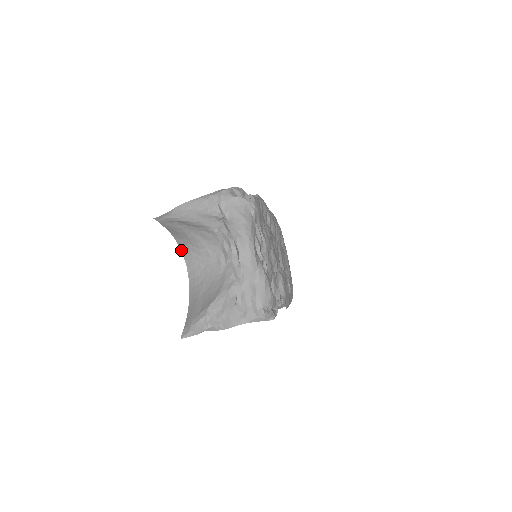
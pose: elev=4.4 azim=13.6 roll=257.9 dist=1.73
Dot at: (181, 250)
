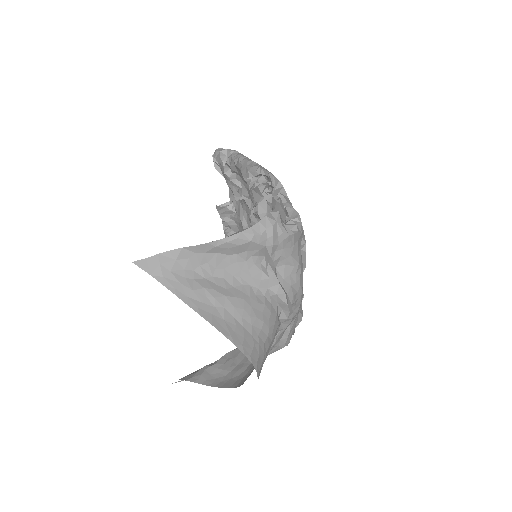
Dot at: (253, 365)
